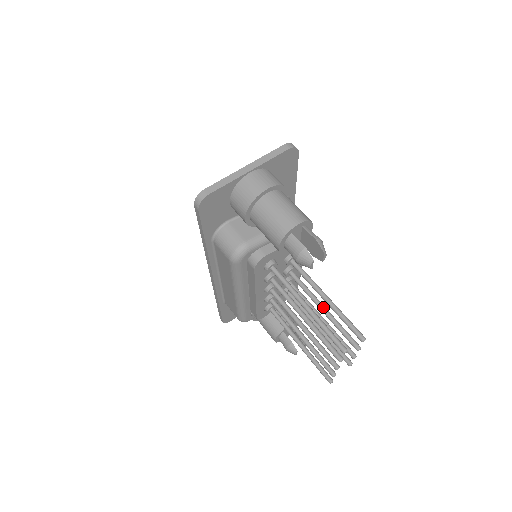
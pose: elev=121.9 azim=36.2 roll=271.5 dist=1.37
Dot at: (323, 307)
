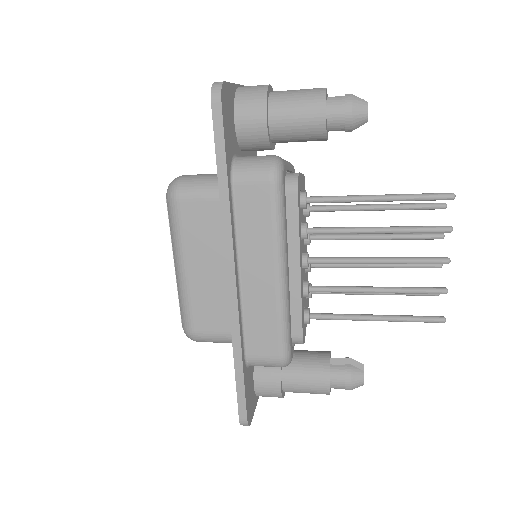
Dot at: occluded
